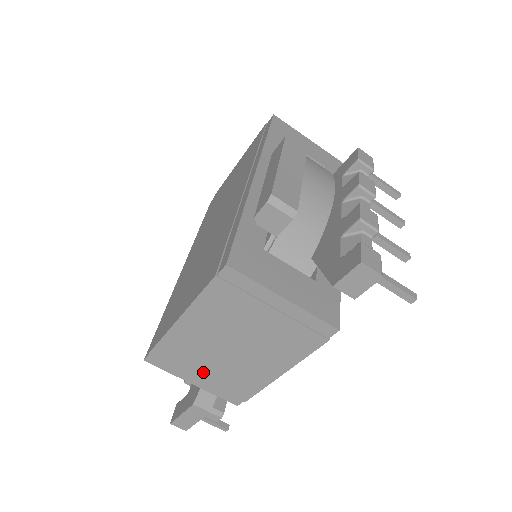
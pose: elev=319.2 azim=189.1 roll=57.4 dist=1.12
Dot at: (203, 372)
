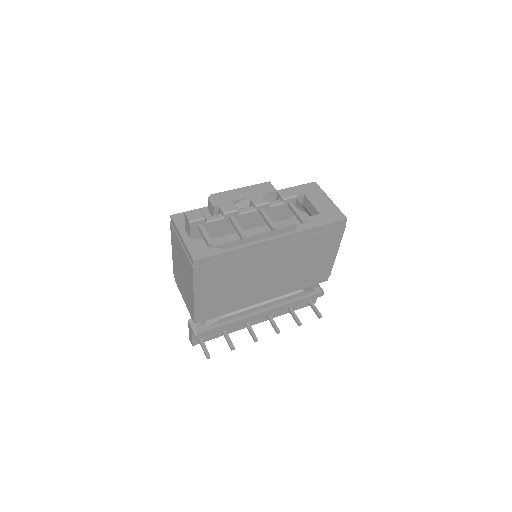
Dot at: (183, 291)
